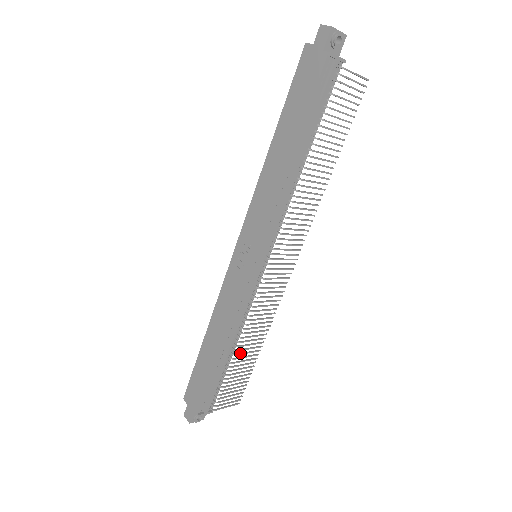
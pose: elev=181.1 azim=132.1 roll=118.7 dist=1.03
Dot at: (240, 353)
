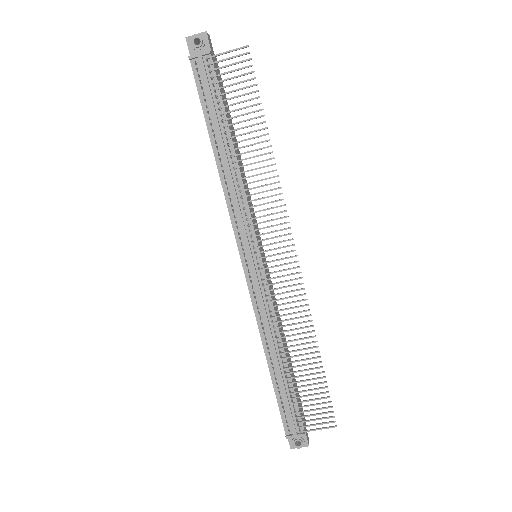
Dot at: (291, 361)
